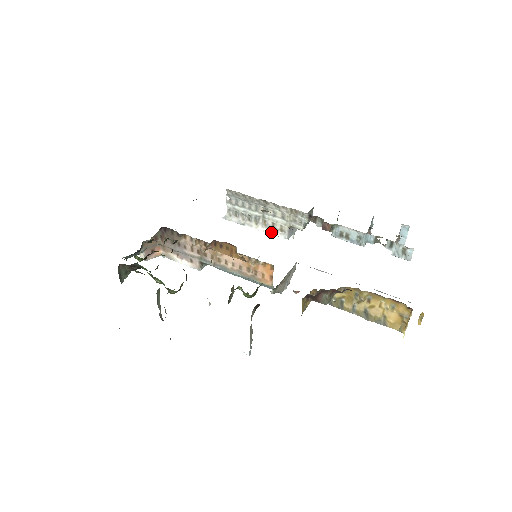
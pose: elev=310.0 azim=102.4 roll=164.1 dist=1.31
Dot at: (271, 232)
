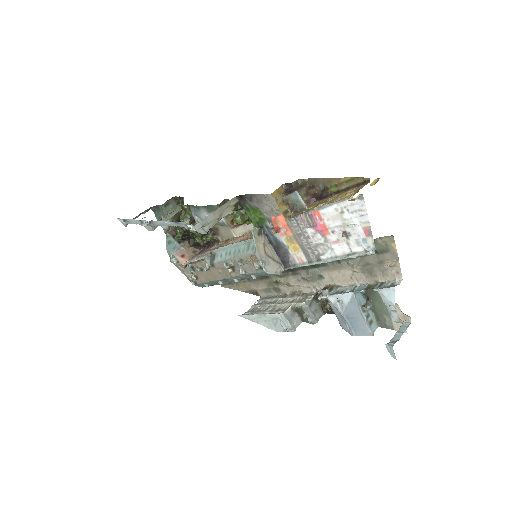
Dot at: (272, 313)
